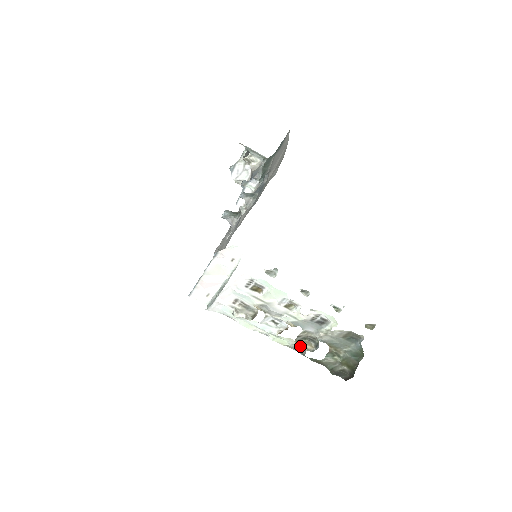
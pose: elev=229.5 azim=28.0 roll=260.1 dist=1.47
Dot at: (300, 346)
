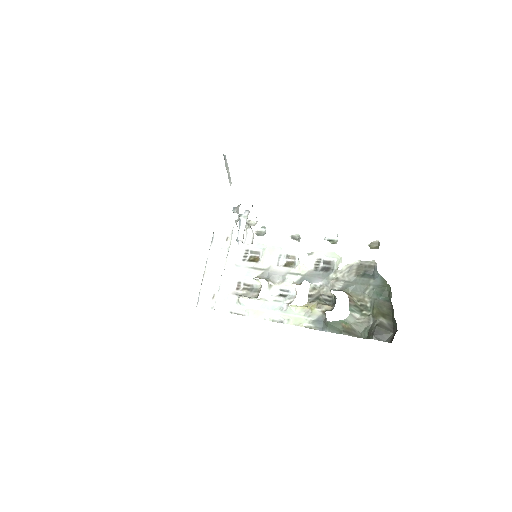
Dot at: (319, 315)
